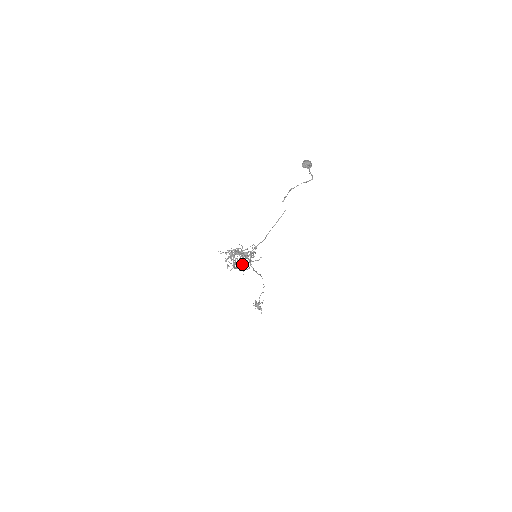
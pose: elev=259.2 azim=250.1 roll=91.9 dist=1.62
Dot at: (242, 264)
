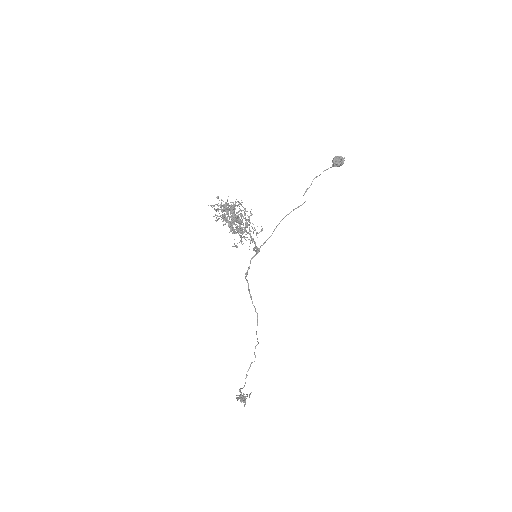
Dot at: occluded
